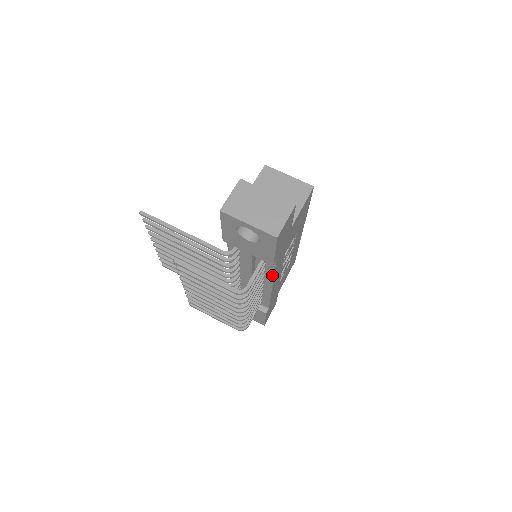
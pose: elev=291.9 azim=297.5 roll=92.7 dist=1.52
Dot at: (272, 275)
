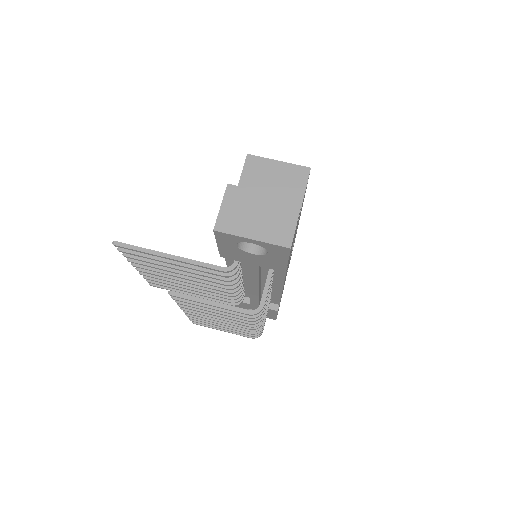
Dot at: (282, 278)
